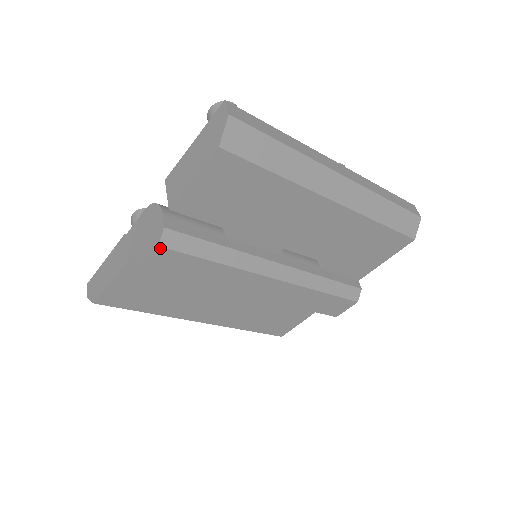
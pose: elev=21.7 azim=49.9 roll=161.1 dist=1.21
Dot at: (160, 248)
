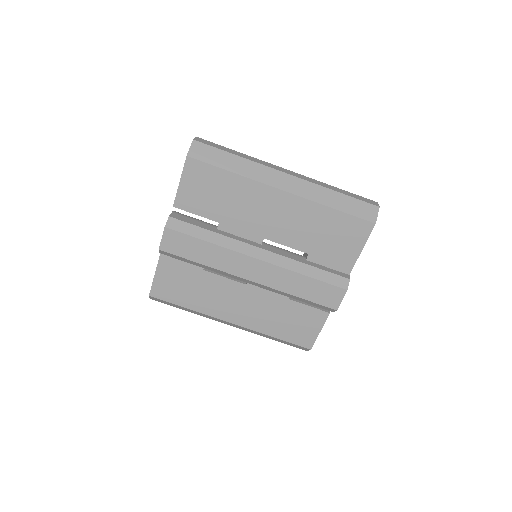
Dot at: (166, 229)
